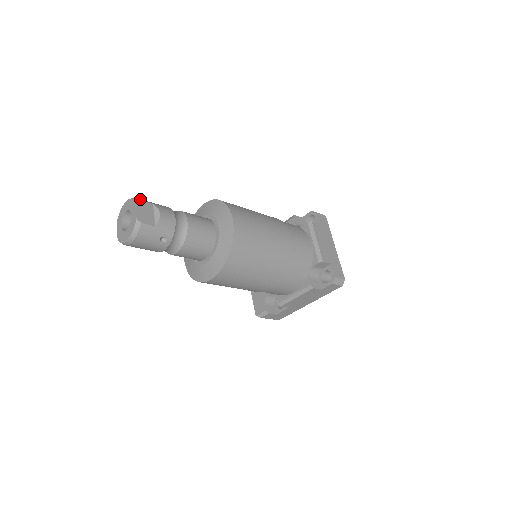
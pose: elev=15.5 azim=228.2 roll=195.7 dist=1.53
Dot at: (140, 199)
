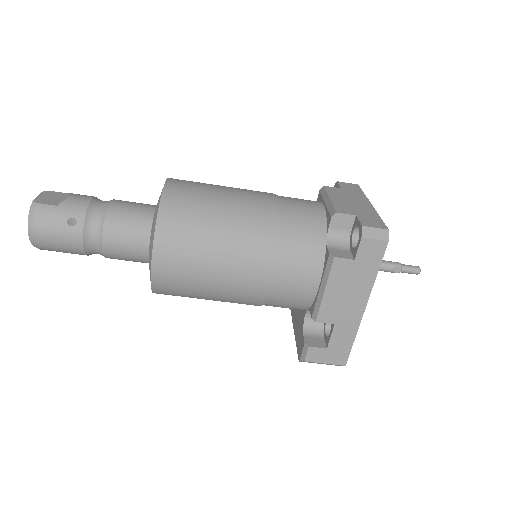
Dot at: occluded
